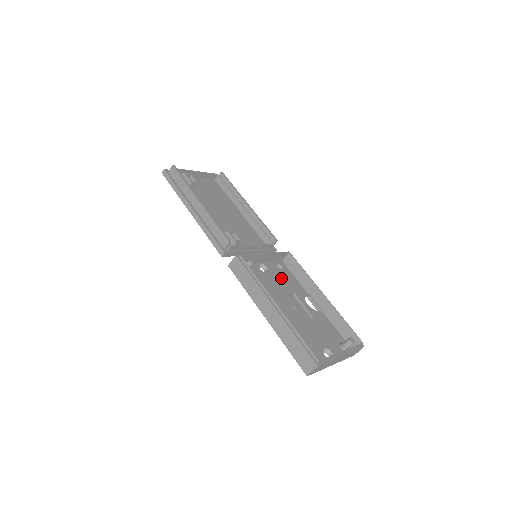
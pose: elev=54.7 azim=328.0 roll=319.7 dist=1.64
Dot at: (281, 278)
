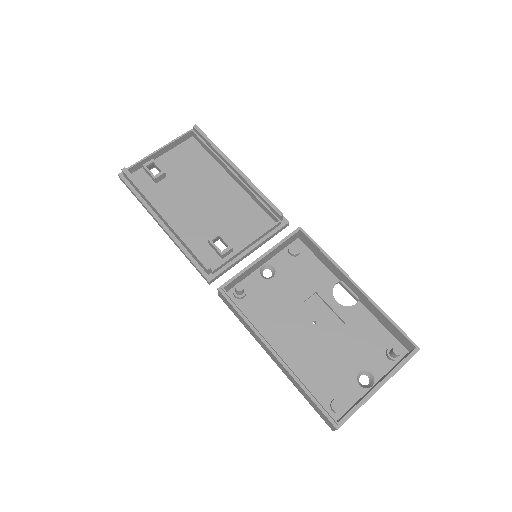
Dot at: (295, 275)
